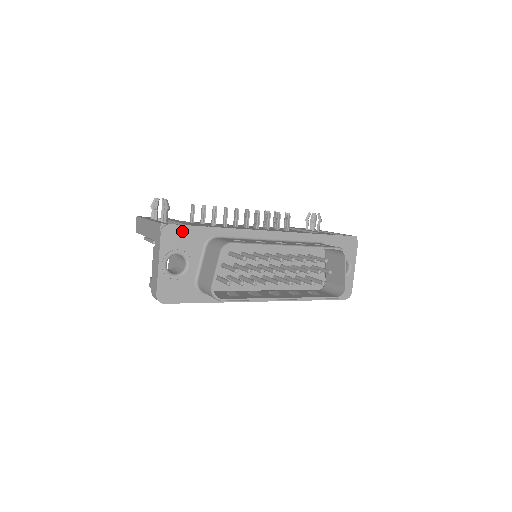
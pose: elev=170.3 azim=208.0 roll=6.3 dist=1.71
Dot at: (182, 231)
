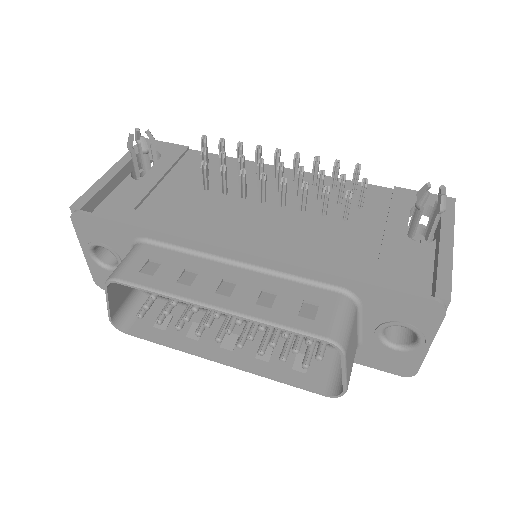
Dot at: (97, 223)
